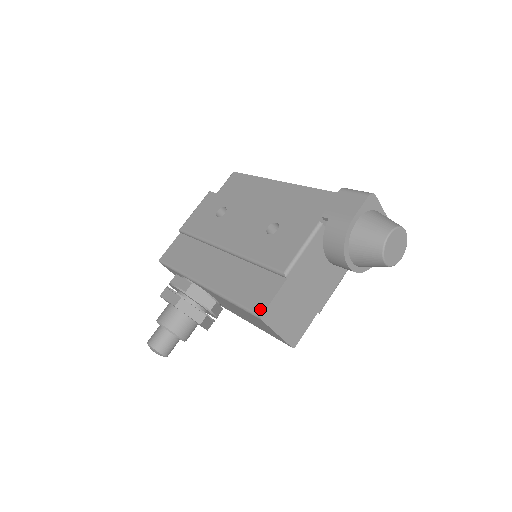
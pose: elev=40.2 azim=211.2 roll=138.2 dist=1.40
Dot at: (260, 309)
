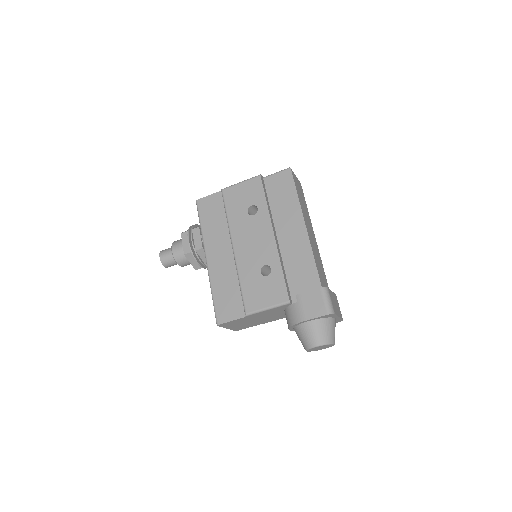
Dot at: (220, 320)
